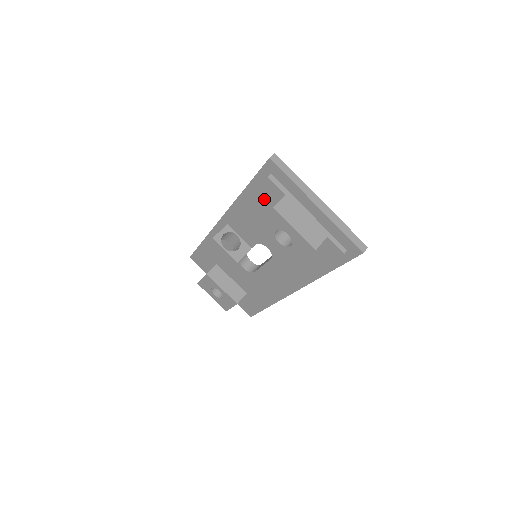
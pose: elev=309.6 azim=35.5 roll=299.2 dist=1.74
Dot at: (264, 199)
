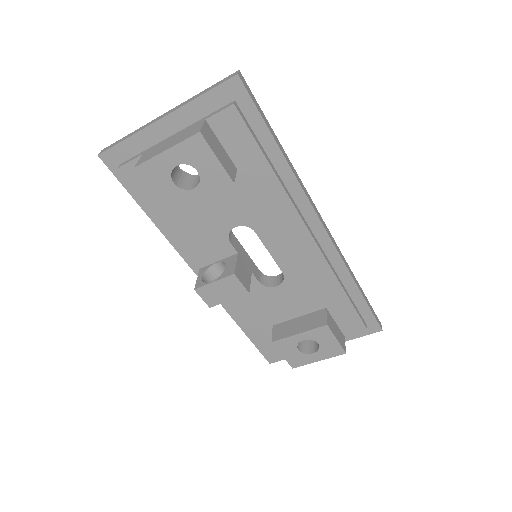
Dot at: occluded
